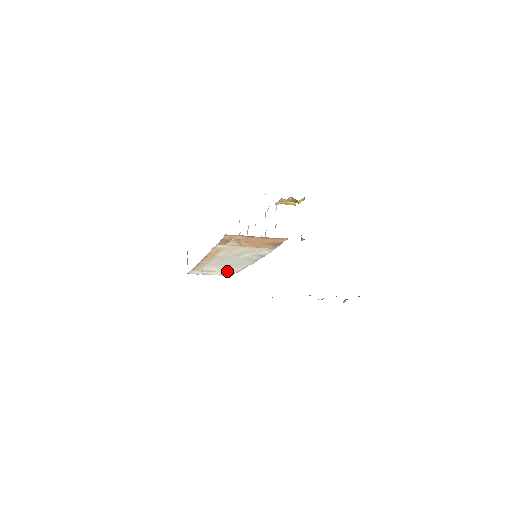
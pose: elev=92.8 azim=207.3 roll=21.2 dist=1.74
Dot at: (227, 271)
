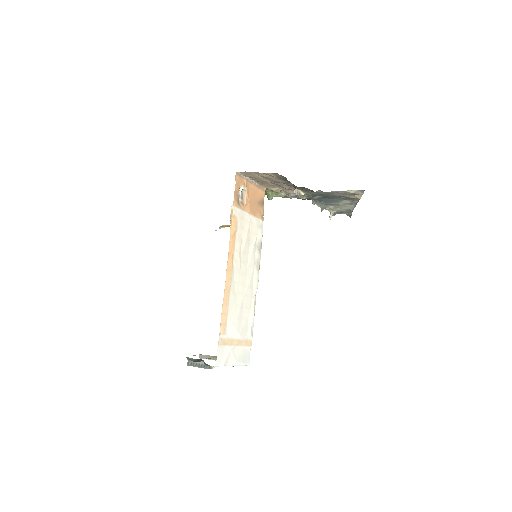
Dot at: (245, 332)
